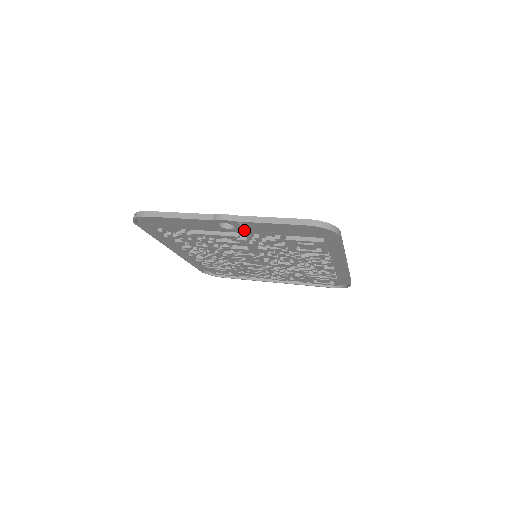
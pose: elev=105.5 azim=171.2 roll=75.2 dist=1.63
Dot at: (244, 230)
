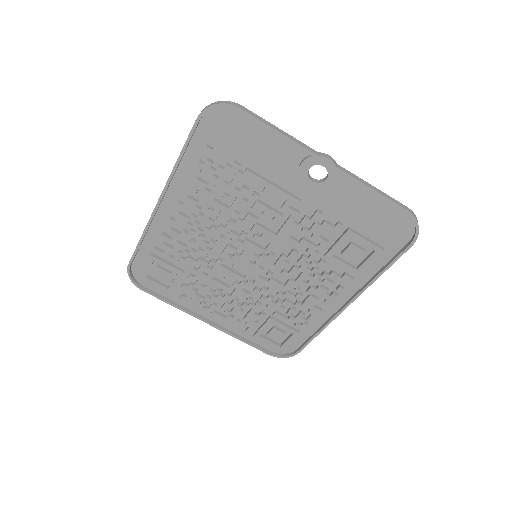
Dot at: (314, 197)
